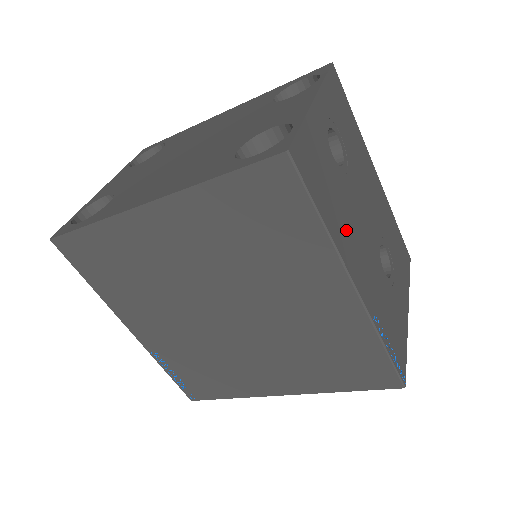
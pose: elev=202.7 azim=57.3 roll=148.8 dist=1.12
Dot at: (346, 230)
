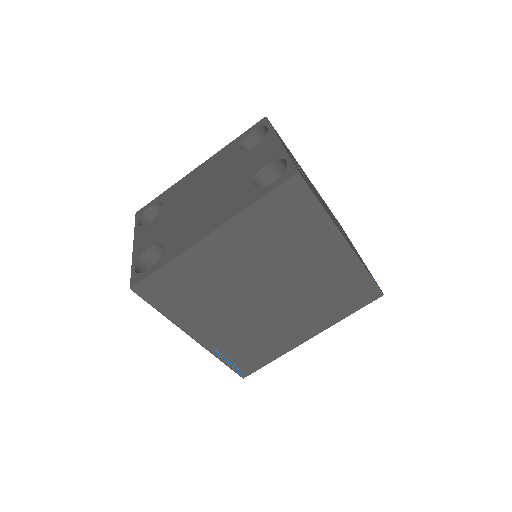
Dot at: occluded
